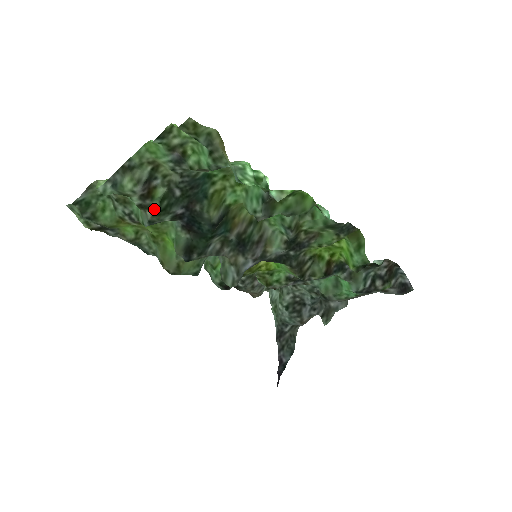
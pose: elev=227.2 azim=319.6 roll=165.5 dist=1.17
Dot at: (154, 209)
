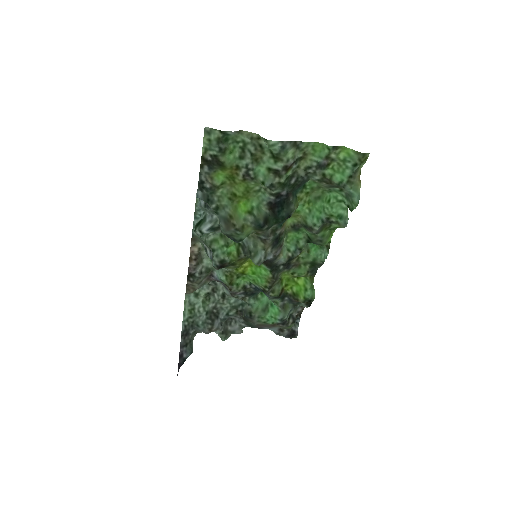
Dot at: (283, 180)
